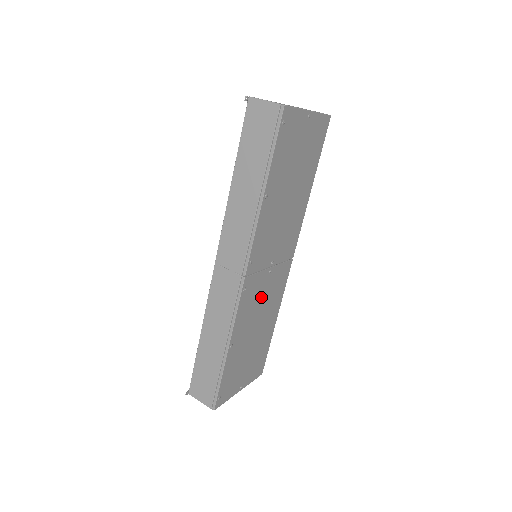
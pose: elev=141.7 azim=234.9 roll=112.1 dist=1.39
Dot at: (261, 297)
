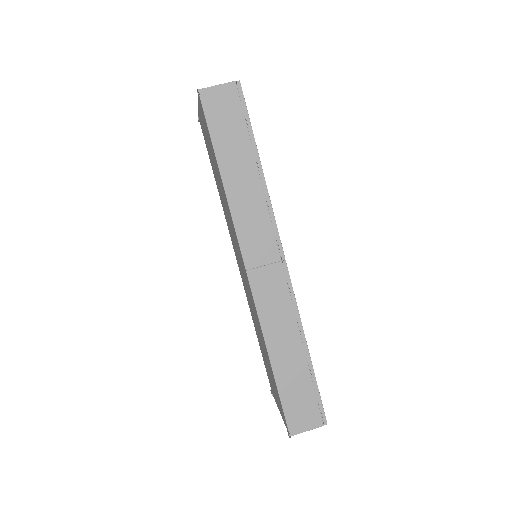
Dot at: occluded
